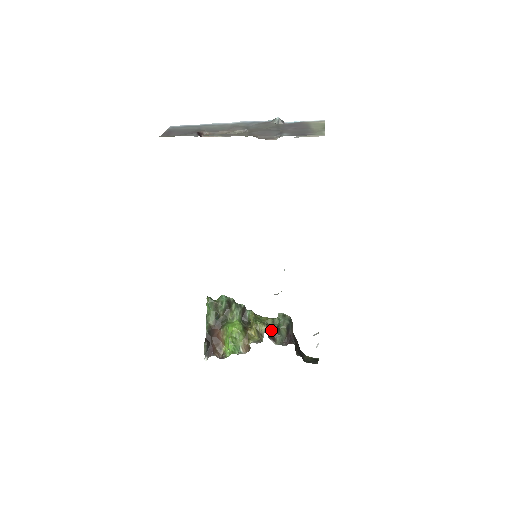
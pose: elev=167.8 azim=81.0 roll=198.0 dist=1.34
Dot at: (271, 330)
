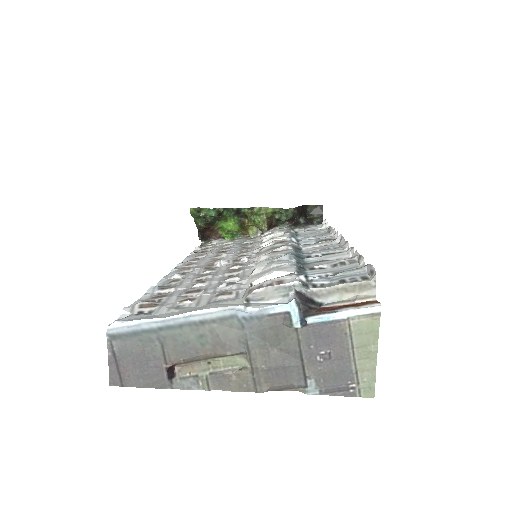
Dot at: (272, 220)
